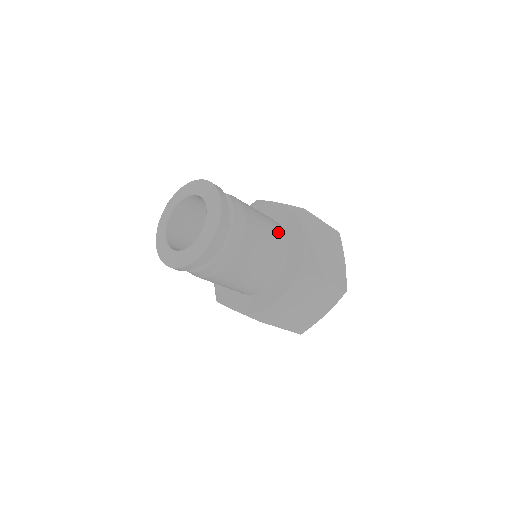
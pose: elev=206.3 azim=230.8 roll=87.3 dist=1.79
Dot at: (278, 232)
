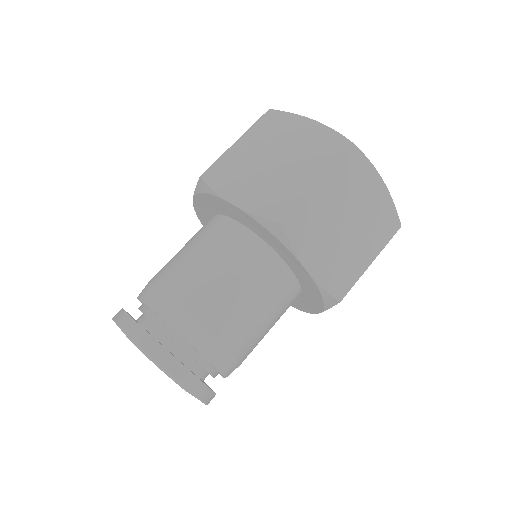
Dot at: (266, 274)
